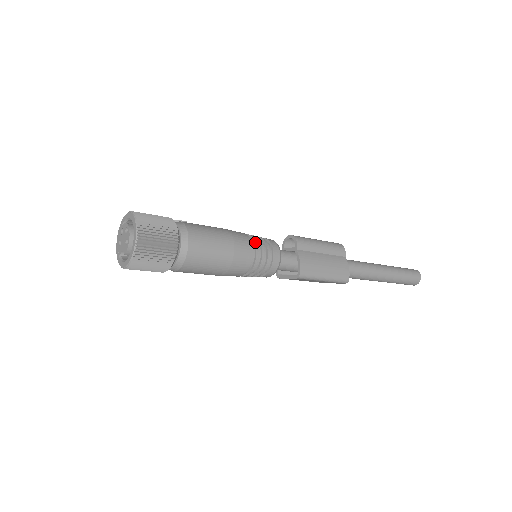
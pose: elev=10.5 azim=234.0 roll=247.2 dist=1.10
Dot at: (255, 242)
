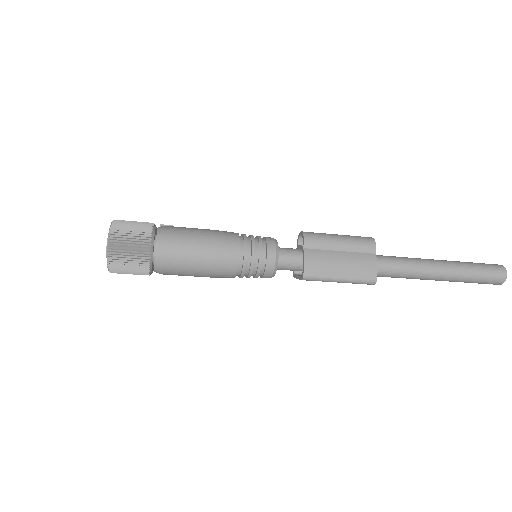
Dot at: (244, 243)
